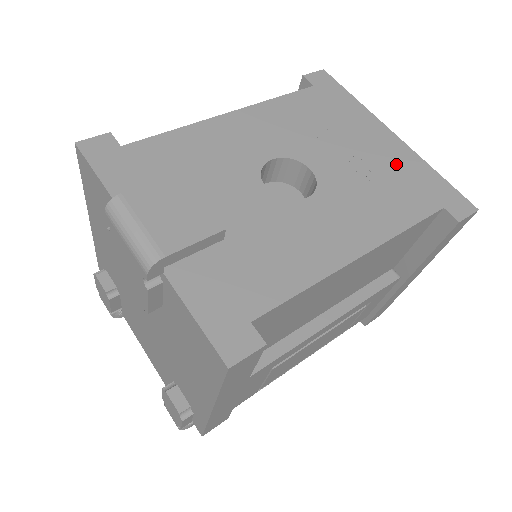
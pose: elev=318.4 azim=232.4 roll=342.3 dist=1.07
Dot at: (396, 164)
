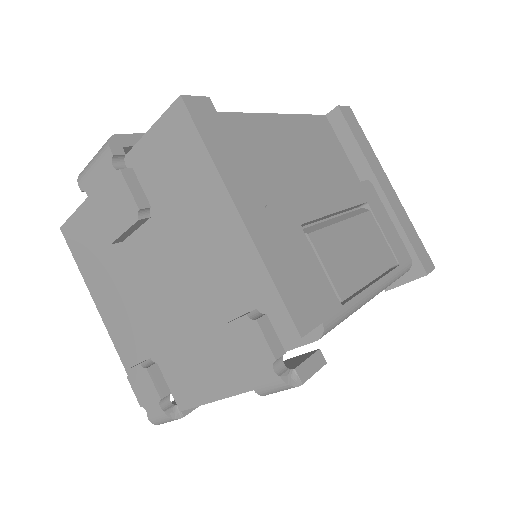
Dot at: occluded
